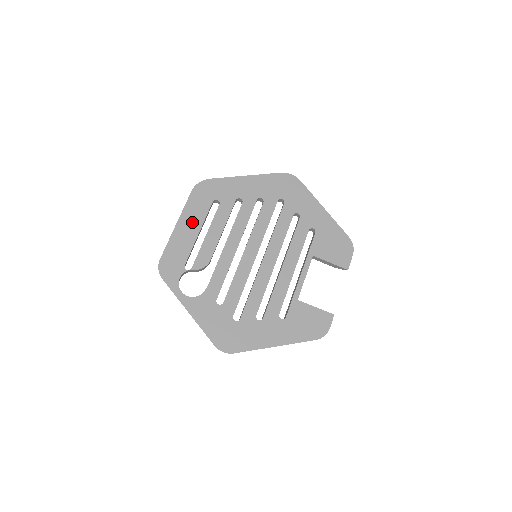
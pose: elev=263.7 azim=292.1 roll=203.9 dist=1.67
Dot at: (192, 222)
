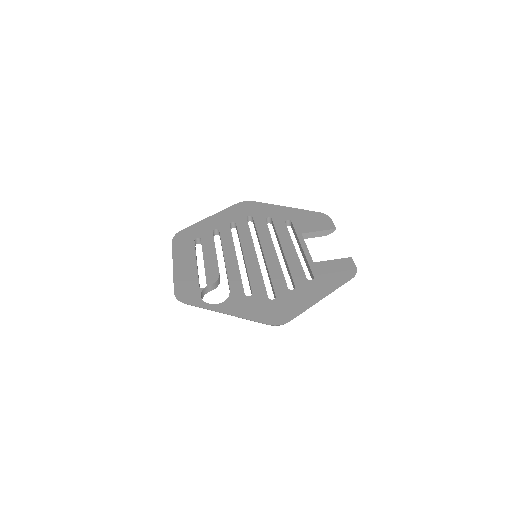
Dot at: (186, 259)
